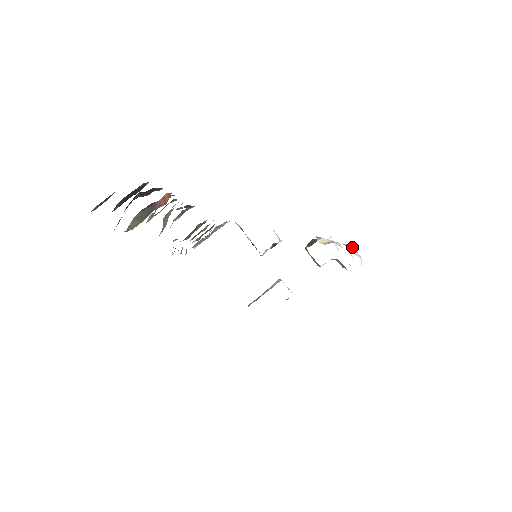
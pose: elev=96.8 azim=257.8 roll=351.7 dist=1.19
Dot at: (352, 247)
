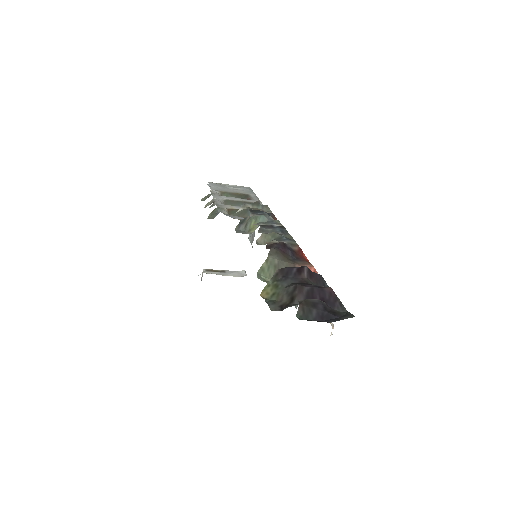
Dot at: (333, 328)
